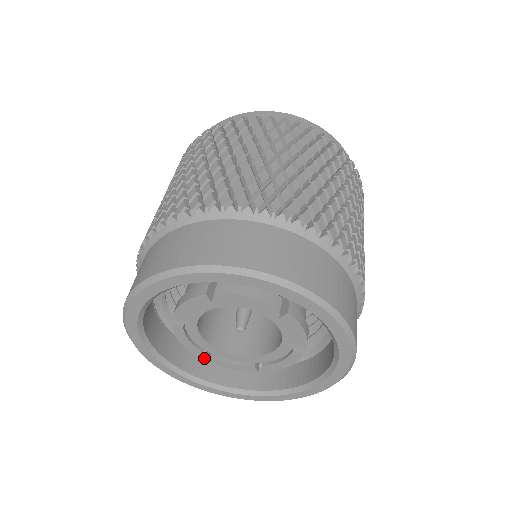
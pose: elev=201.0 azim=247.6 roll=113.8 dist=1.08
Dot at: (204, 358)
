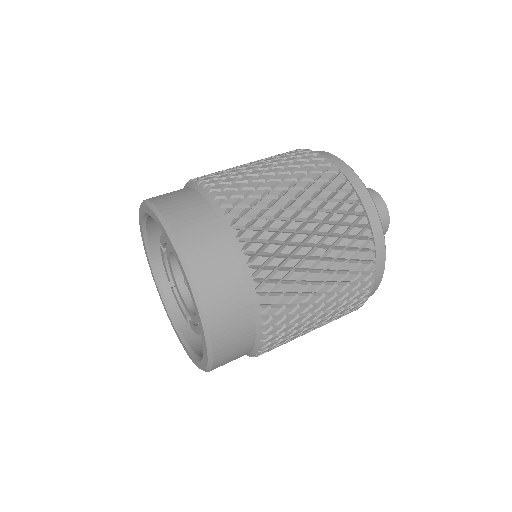
Dot at: occluded
